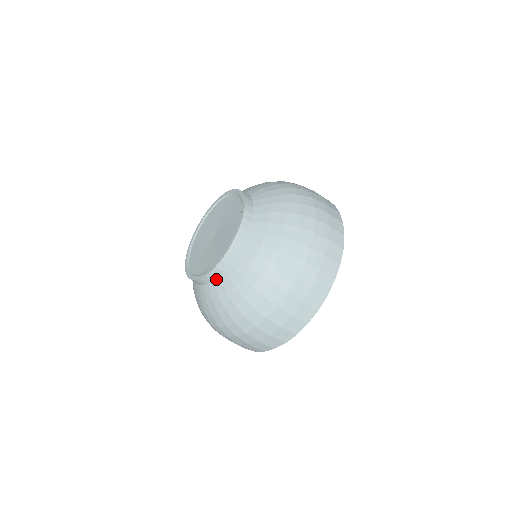
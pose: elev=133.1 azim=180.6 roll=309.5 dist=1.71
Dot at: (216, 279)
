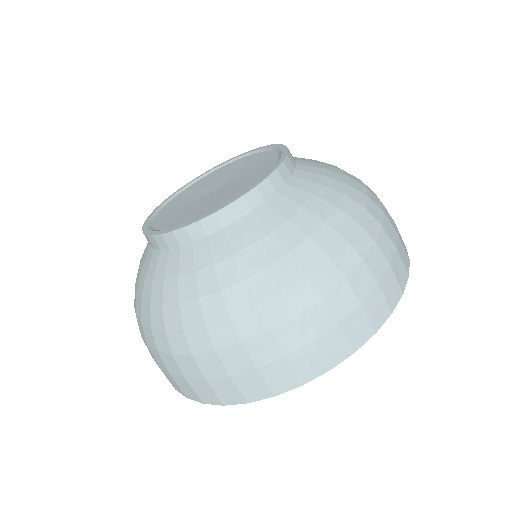
Dot at: (165, 250)
